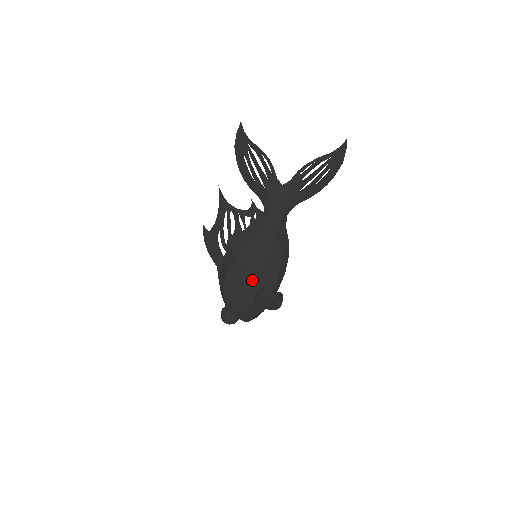
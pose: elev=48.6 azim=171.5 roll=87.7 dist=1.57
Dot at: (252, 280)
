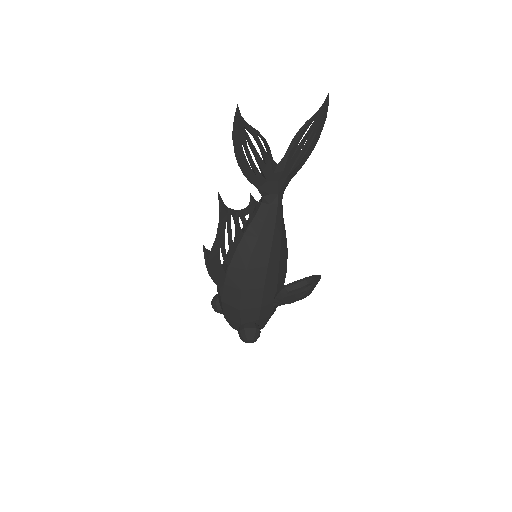
Dot at: (270, 281)
